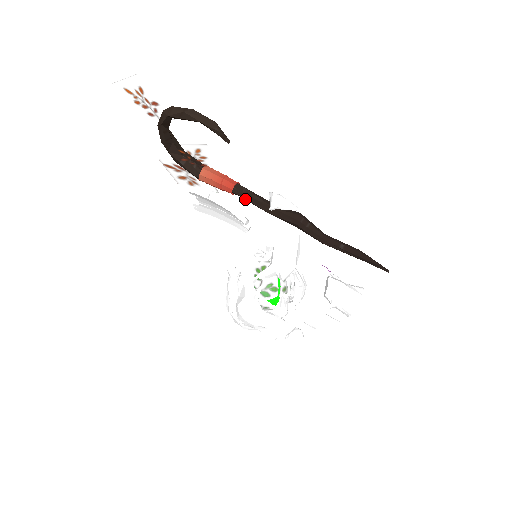
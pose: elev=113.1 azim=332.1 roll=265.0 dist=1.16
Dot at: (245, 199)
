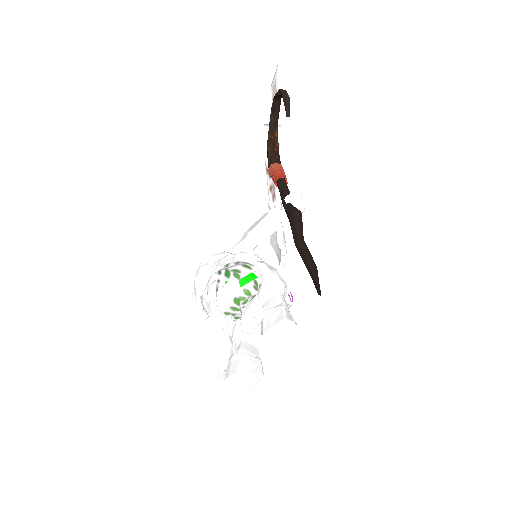
Dot at: (279, 190)
